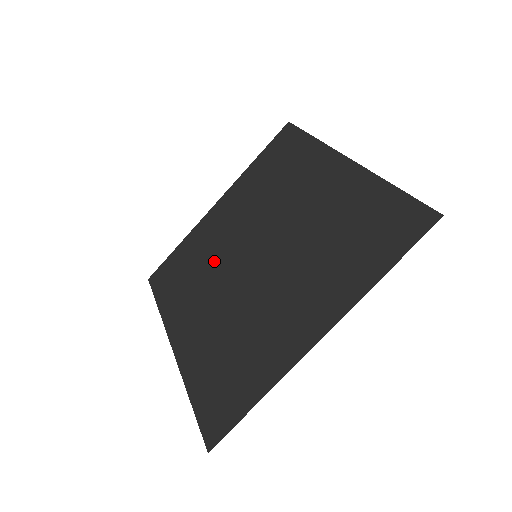
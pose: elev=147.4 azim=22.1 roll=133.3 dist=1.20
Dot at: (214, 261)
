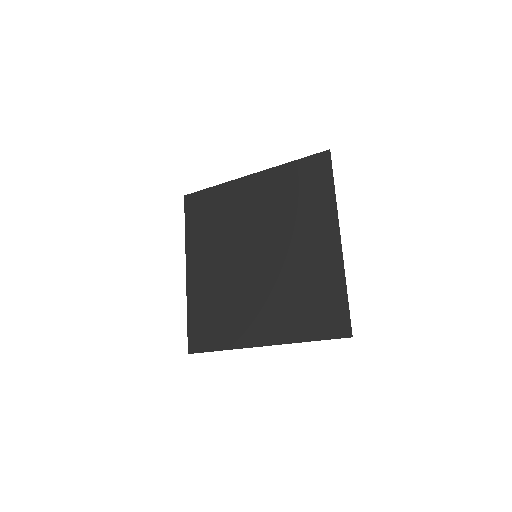
Dot at: (230, 288)
